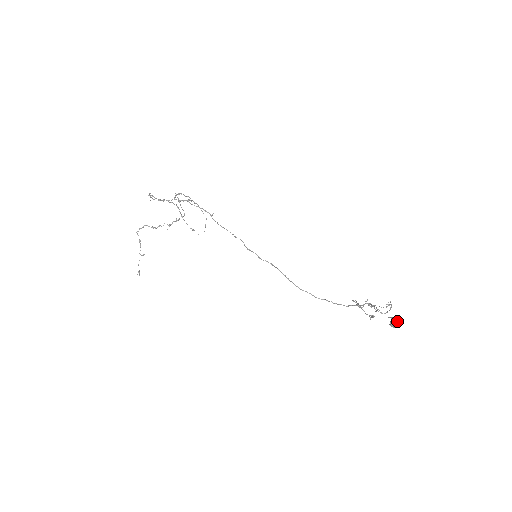
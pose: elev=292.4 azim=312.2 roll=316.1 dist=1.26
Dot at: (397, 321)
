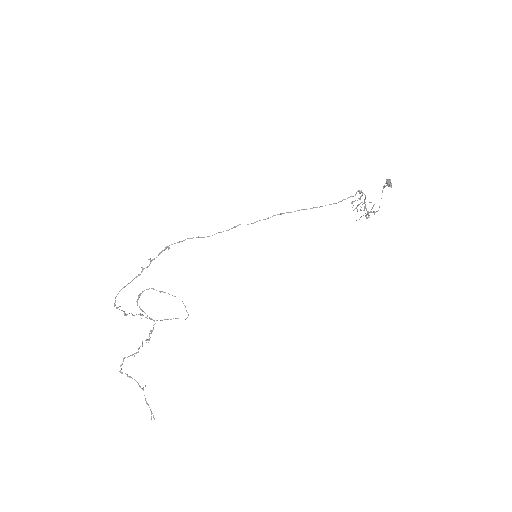
Dot at: (389, 180)
